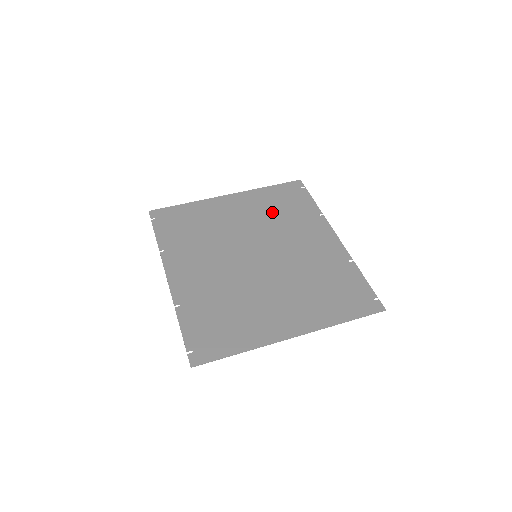
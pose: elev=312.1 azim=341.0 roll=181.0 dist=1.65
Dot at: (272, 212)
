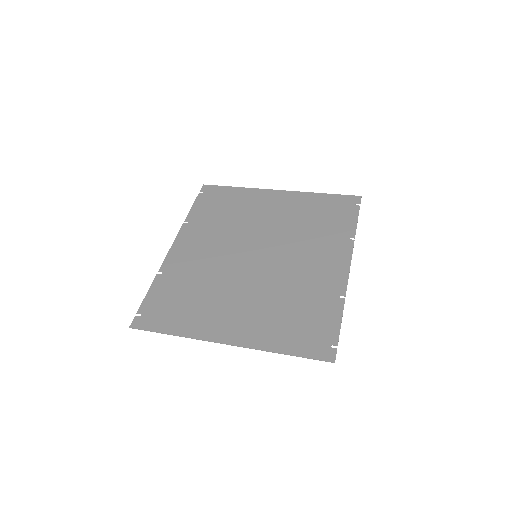
Dot at: (305, 220)
